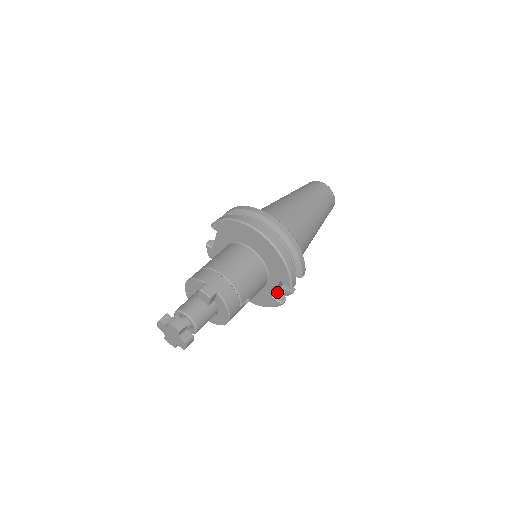
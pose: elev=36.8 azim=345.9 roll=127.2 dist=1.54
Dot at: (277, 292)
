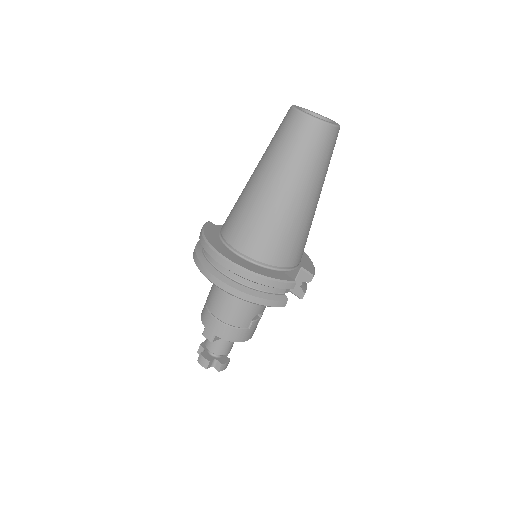
Dot at: occluded
